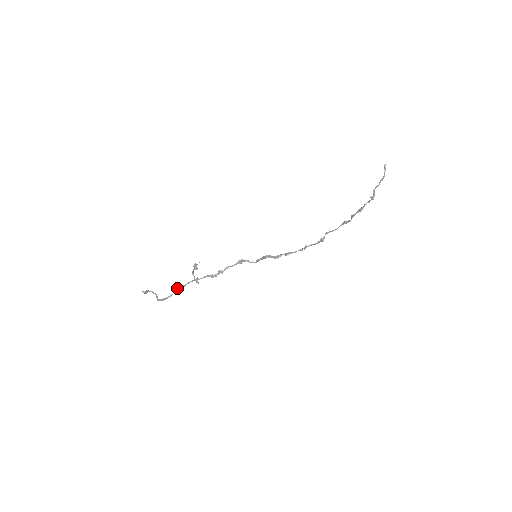
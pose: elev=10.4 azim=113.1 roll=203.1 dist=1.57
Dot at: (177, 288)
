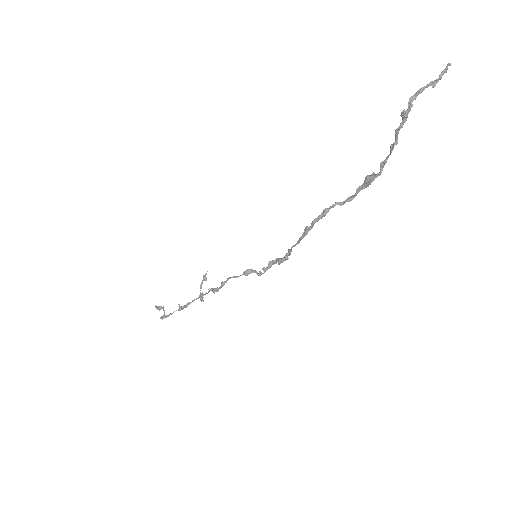
Dot at: (183, 306)
